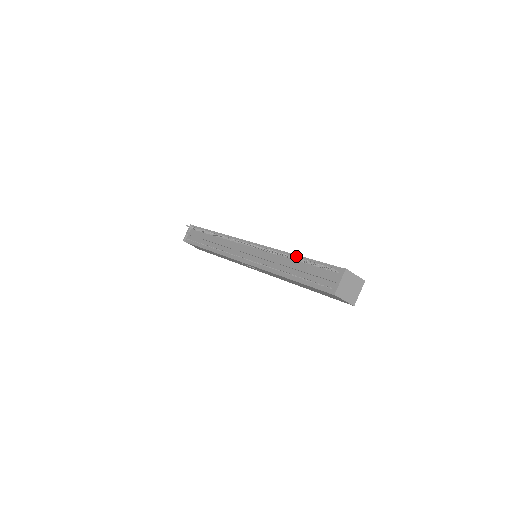
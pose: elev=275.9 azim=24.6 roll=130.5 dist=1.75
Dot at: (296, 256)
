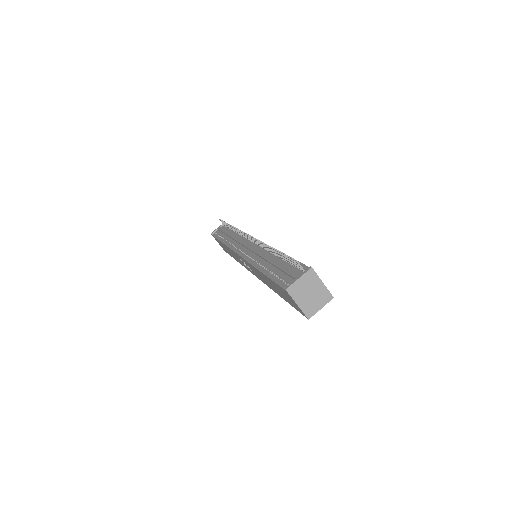
Dot at: occluded
